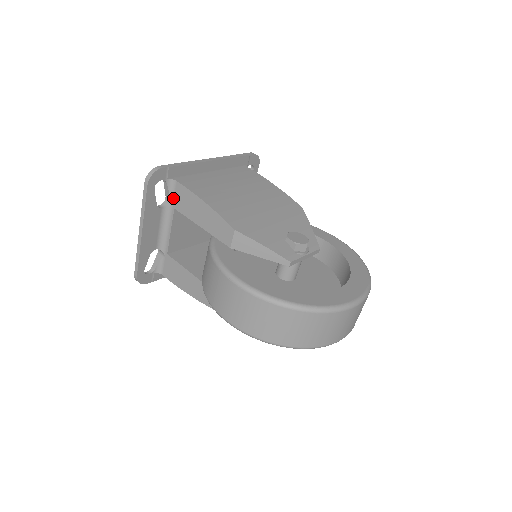
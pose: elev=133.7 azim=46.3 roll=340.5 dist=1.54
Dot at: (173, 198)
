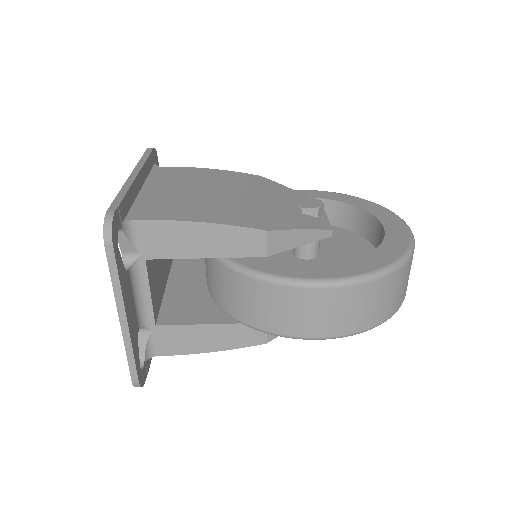
Dot at: (138, 247)
